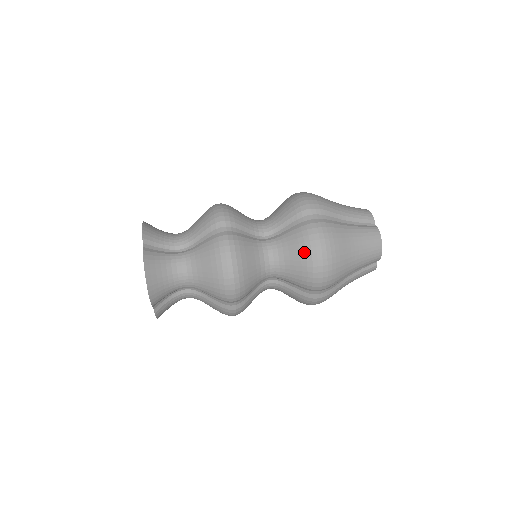
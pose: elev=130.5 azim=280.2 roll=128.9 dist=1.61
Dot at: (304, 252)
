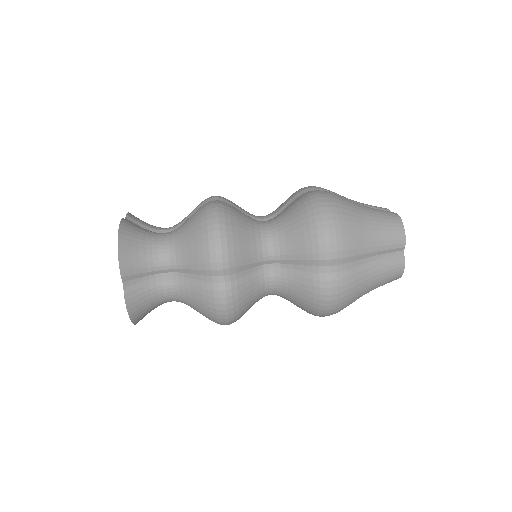
Dot at: (304, 211)
